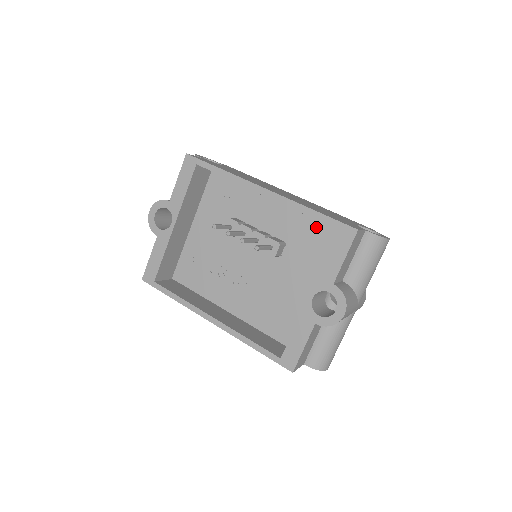
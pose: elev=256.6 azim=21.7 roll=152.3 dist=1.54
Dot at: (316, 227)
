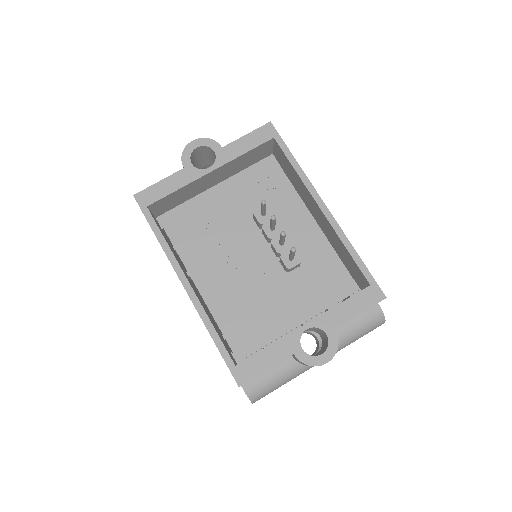
Dot at: (338, 270)
